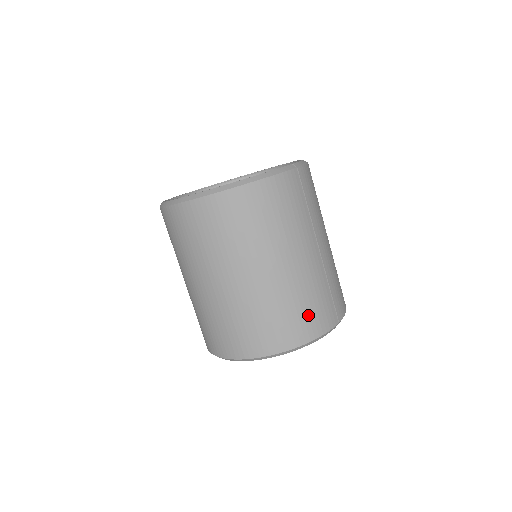
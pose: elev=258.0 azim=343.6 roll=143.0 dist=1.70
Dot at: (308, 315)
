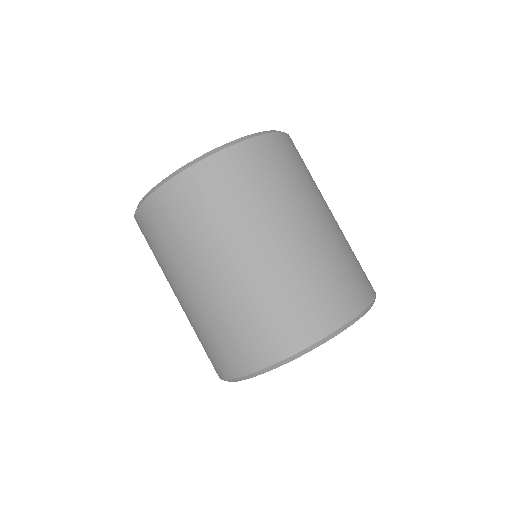
Dot at: (361, 271)
